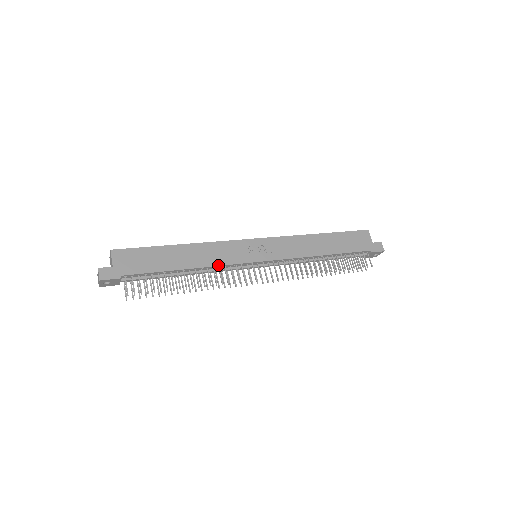
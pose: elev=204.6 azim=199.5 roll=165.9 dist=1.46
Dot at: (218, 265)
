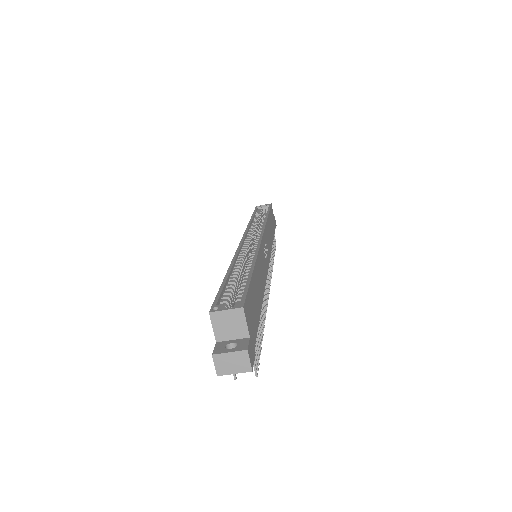
Dot at: (265, 285)
